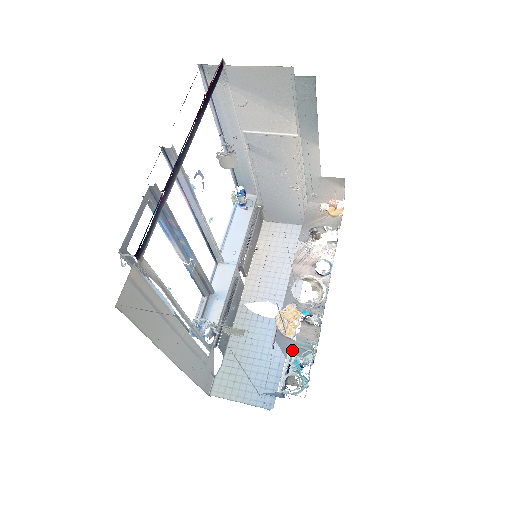
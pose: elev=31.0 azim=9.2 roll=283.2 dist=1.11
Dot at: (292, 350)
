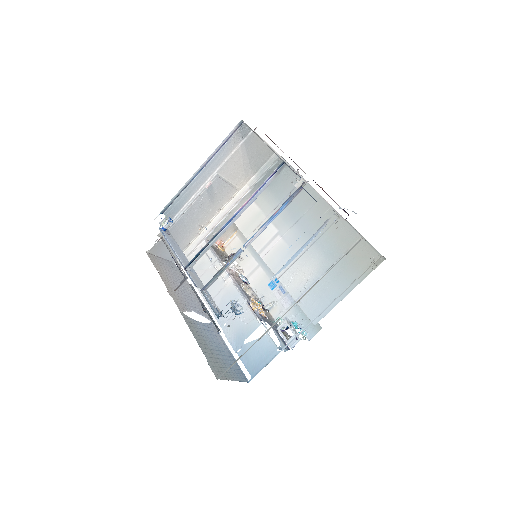
Dot at: (271, 324)
